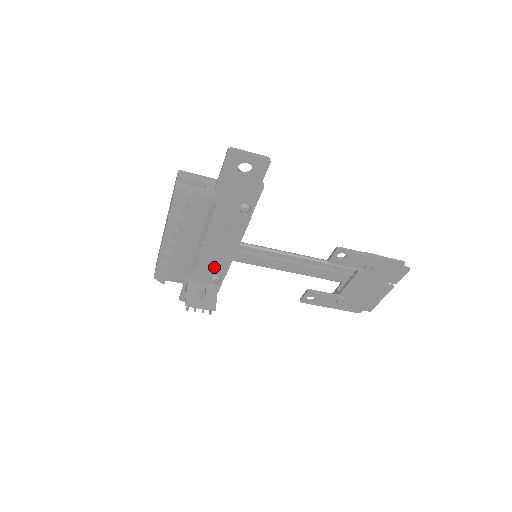
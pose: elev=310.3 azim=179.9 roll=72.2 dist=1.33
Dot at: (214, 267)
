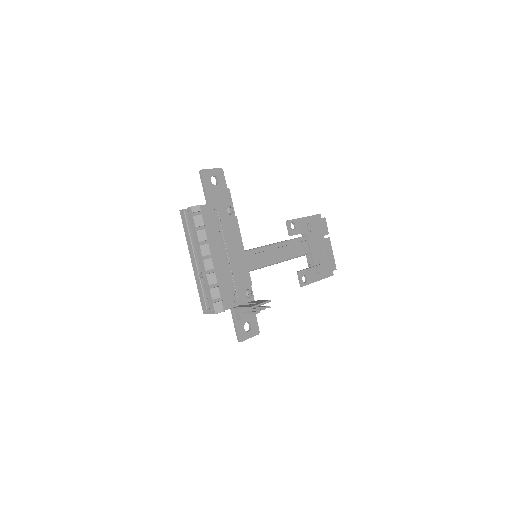
Dot at: (242, 280)
